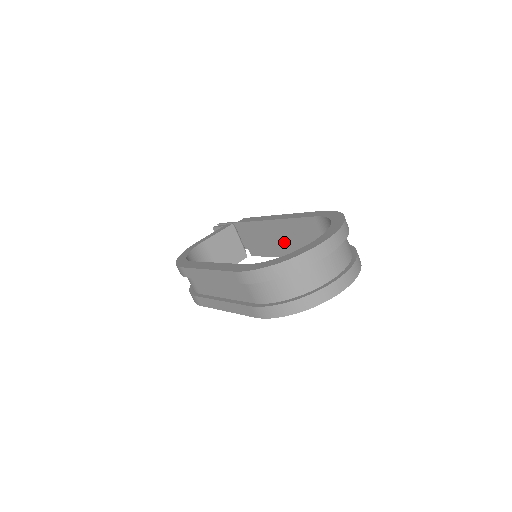
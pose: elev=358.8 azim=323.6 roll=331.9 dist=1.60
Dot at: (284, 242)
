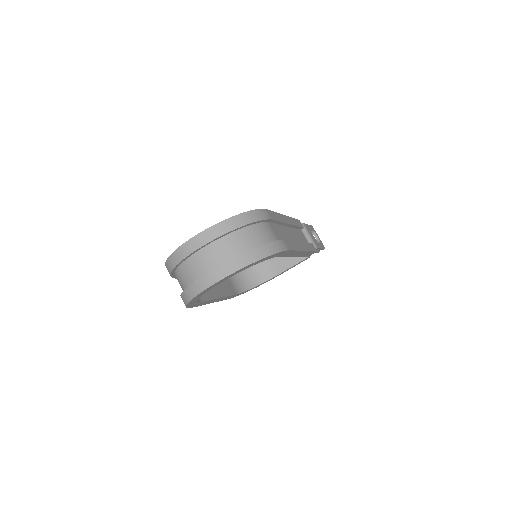
Dot at: occluded
